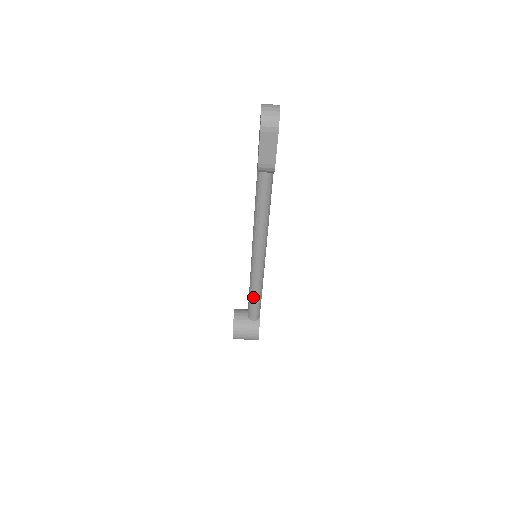
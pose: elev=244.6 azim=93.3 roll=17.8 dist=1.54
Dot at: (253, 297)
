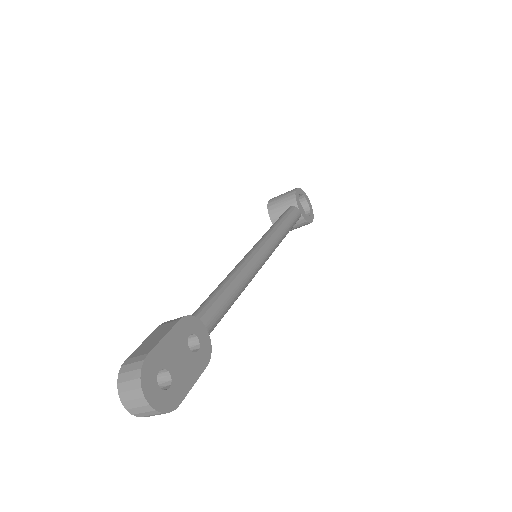
Dot at: occluded
